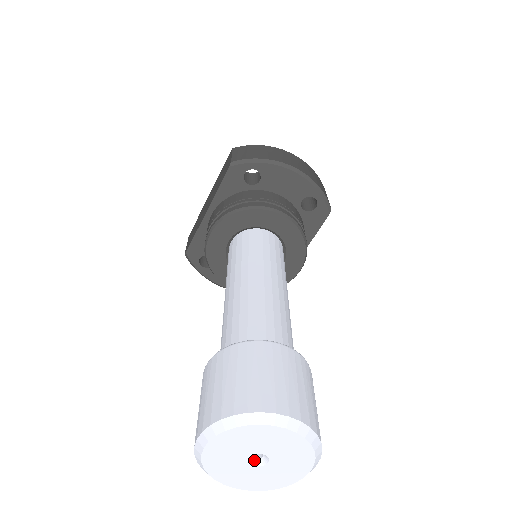
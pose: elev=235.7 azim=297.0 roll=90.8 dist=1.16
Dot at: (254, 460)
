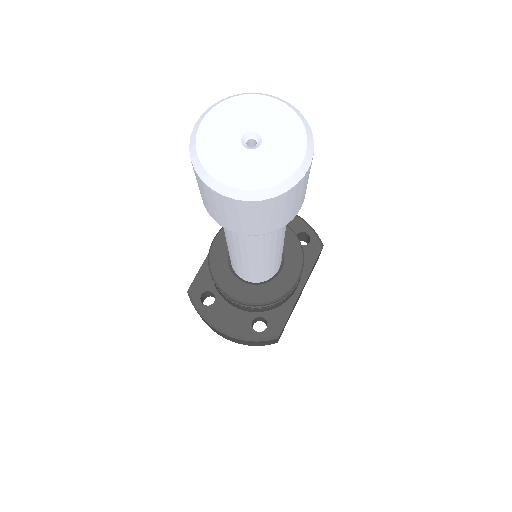
Dot at: (247, 147)
